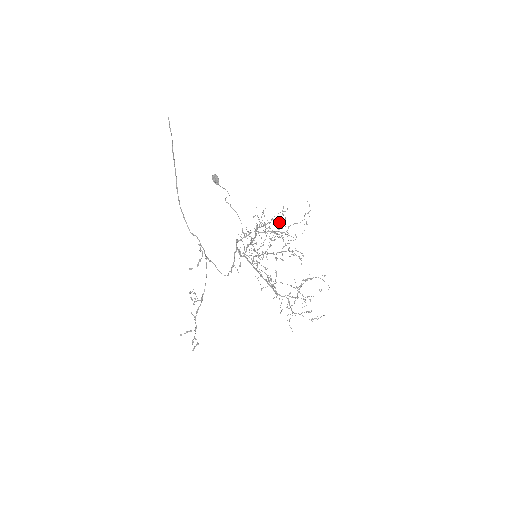
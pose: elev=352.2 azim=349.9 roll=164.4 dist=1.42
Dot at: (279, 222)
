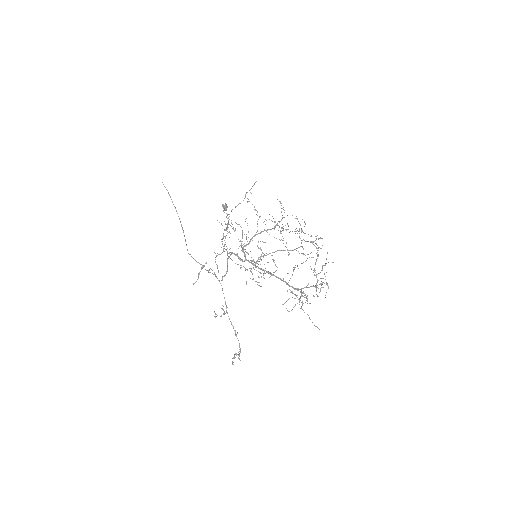
Dot at: occluded
